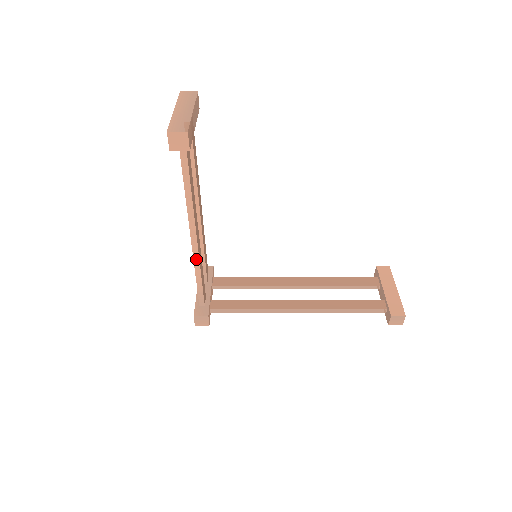
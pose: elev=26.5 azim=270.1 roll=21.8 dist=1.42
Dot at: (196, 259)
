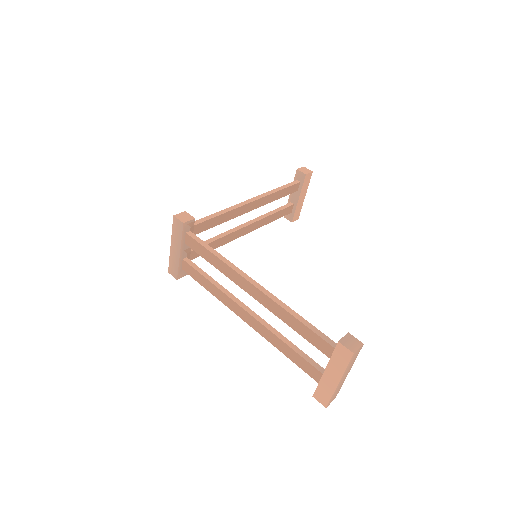
Dot at: (226, 304)
